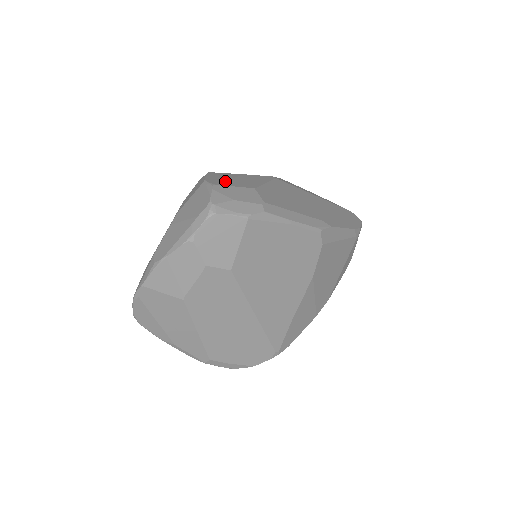
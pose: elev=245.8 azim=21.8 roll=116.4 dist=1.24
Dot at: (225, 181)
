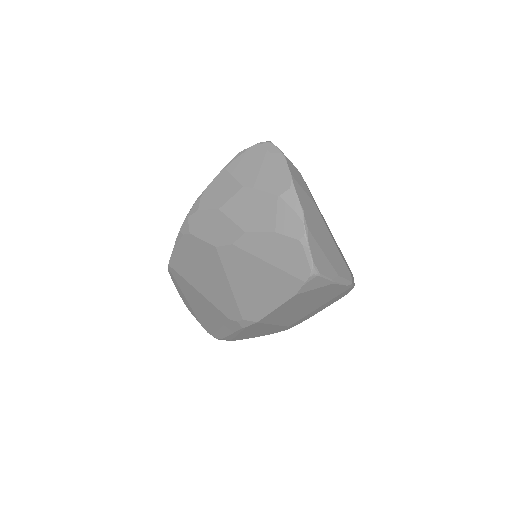
Dot at: occluded
